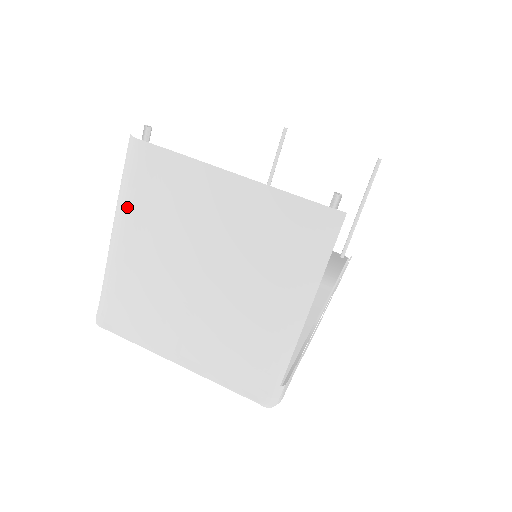
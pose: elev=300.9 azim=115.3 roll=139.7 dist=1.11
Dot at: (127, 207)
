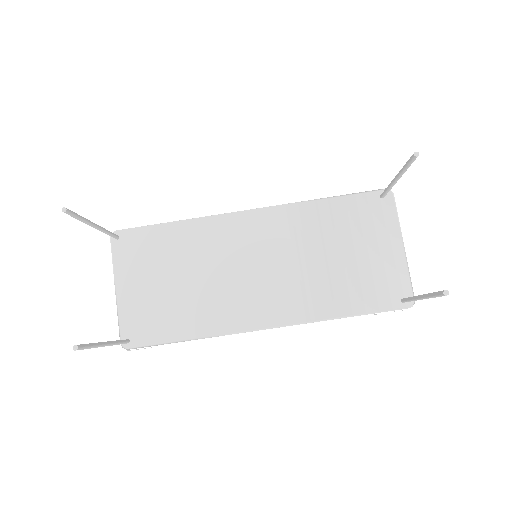
Dot at: occluded
